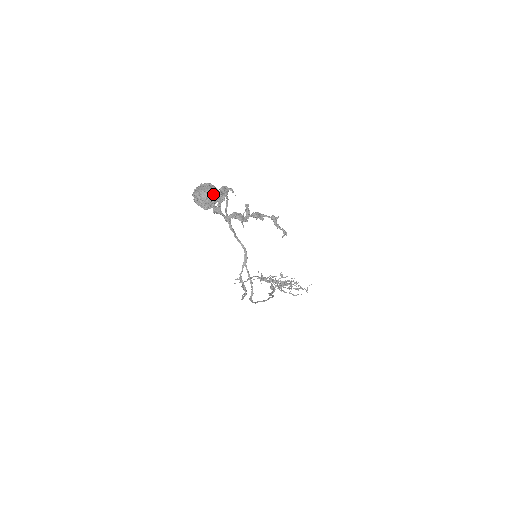
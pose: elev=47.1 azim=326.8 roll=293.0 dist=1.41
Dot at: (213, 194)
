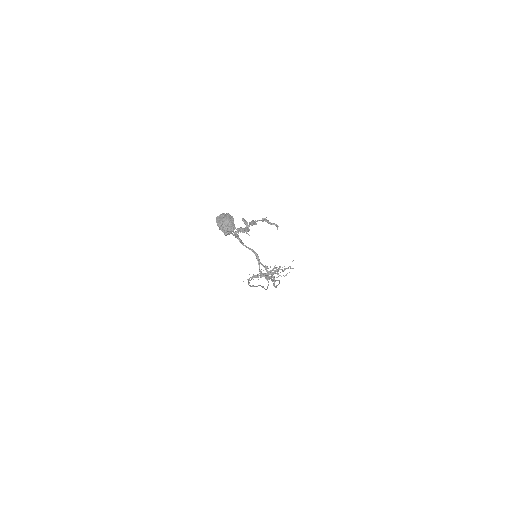
Dot at: (230, 219)
